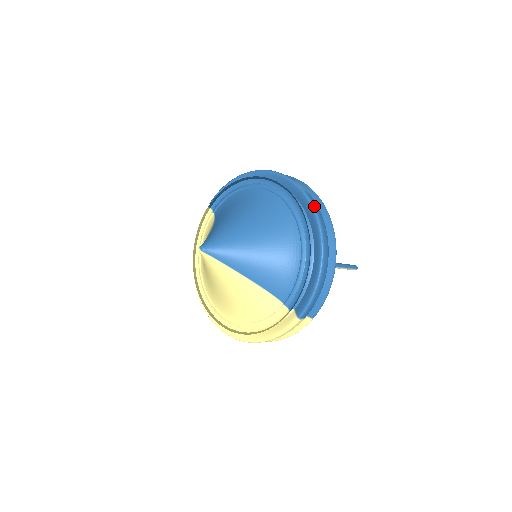
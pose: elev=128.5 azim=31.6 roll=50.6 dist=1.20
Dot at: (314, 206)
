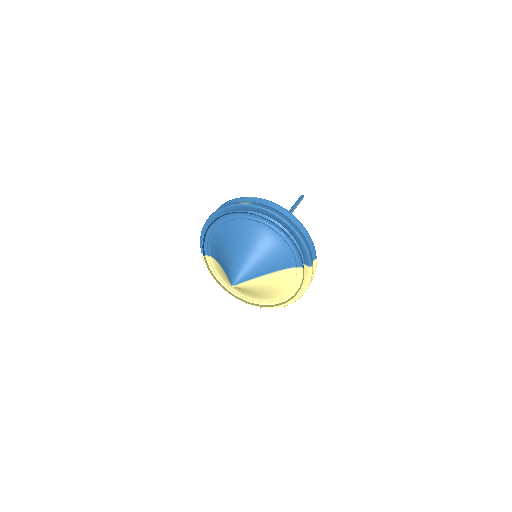
Dot at: (263, 208)
